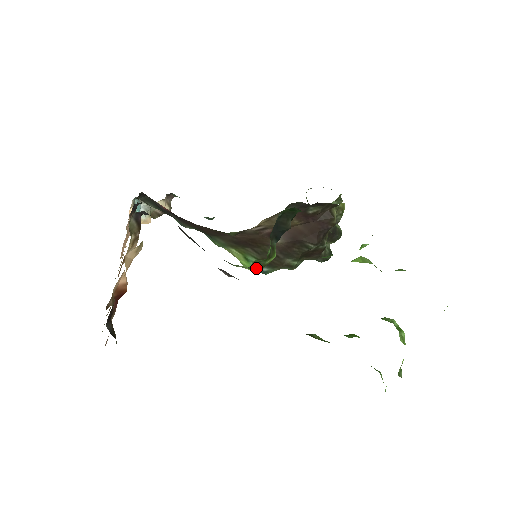
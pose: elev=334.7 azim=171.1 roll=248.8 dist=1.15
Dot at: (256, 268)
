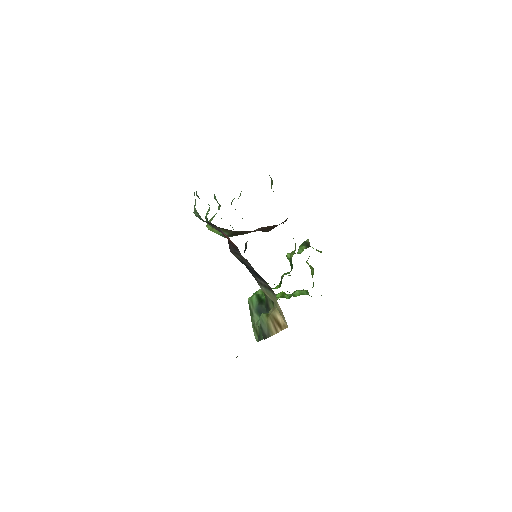
Dot at: (221, 234)
